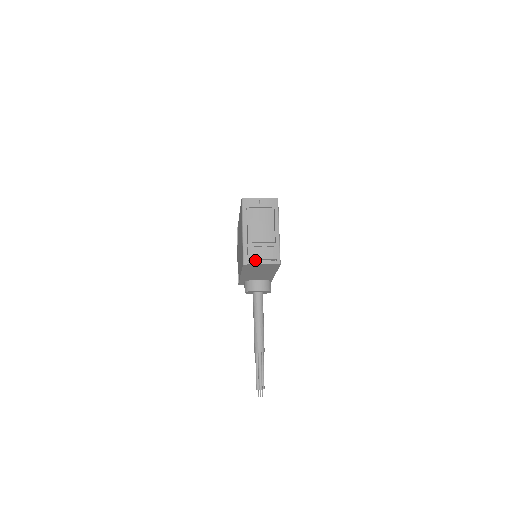
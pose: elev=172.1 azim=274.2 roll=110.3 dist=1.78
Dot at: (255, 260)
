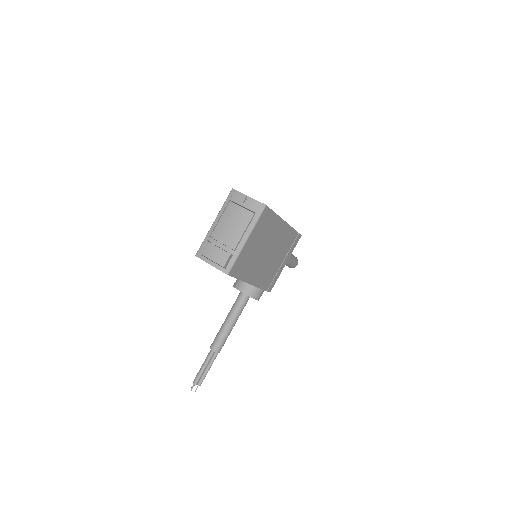
Dot at: occluded
